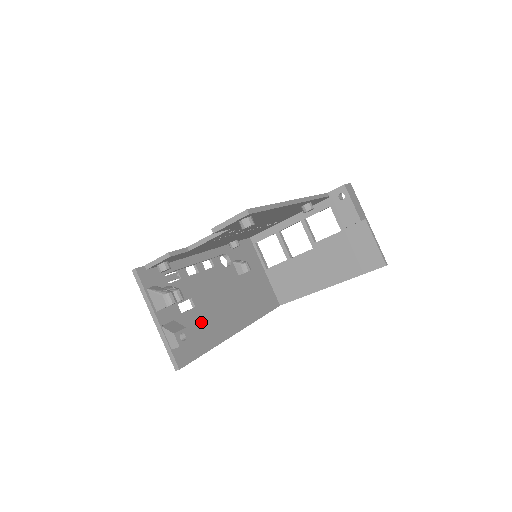
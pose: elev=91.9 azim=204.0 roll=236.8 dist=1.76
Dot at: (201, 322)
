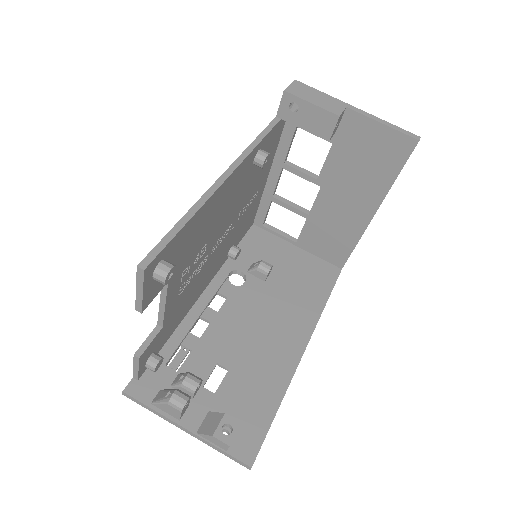
Dot at: (247, 382)
